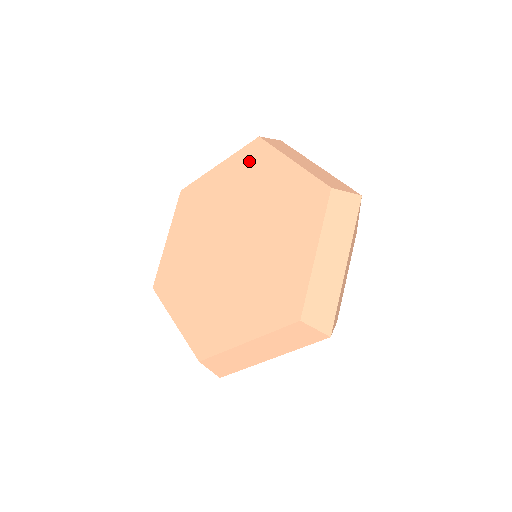
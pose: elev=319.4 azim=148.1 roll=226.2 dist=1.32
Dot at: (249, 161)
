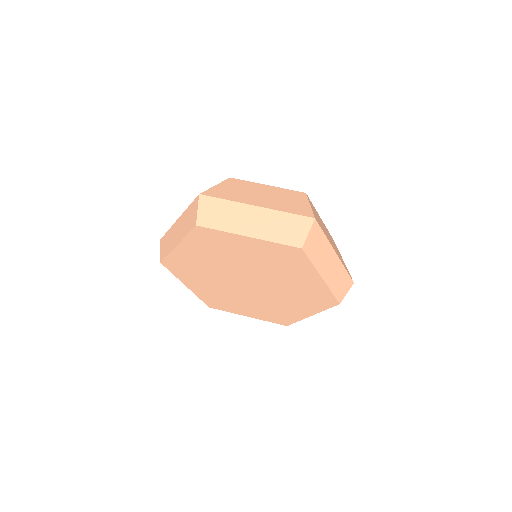
Dot at: (206, 241)
